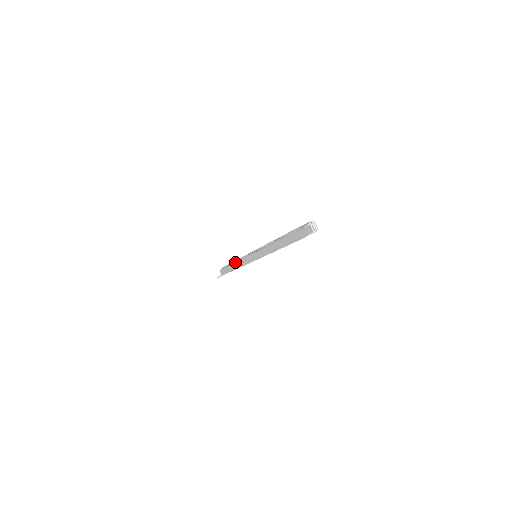
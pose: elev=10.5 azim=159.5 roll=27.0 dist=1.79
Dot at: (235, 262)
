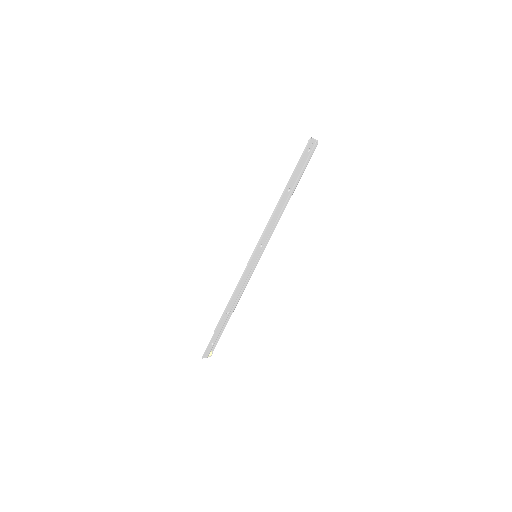
Dot at: (228, 303)
